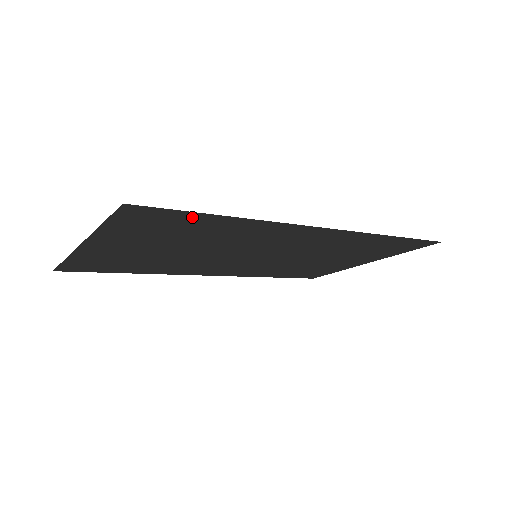
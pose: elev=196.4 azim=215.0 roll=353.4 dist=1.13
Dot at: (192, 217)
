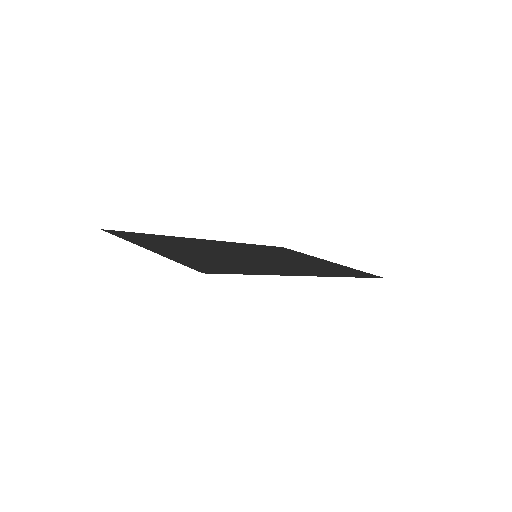
Dot at: (237, 271)
